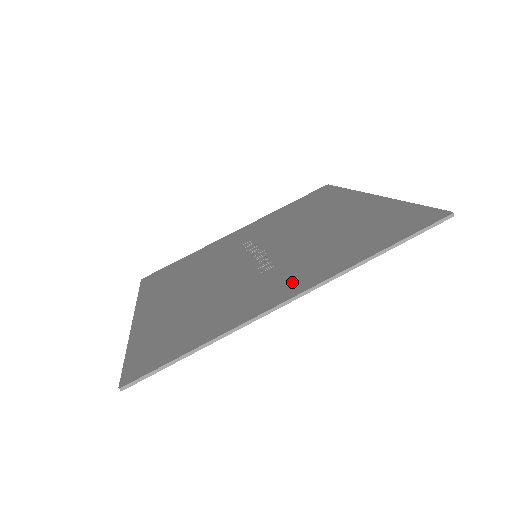
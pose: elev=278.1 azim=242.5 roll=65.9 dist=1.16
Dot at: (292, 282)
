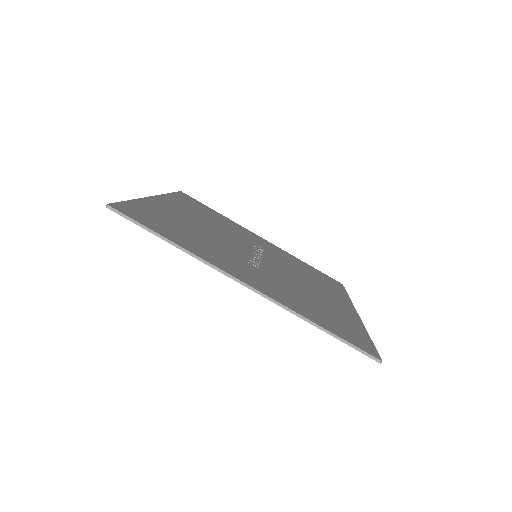
Dot at: (257, 281)
